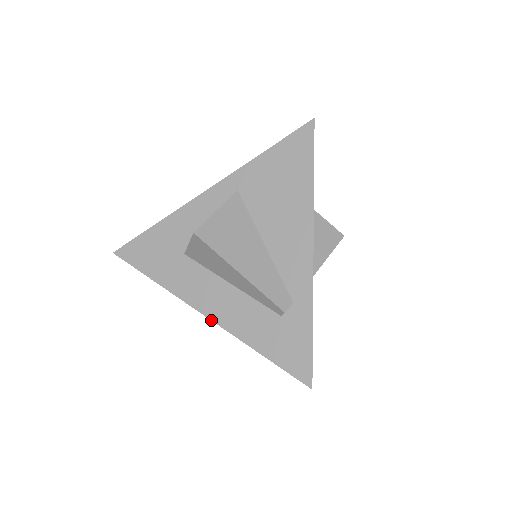
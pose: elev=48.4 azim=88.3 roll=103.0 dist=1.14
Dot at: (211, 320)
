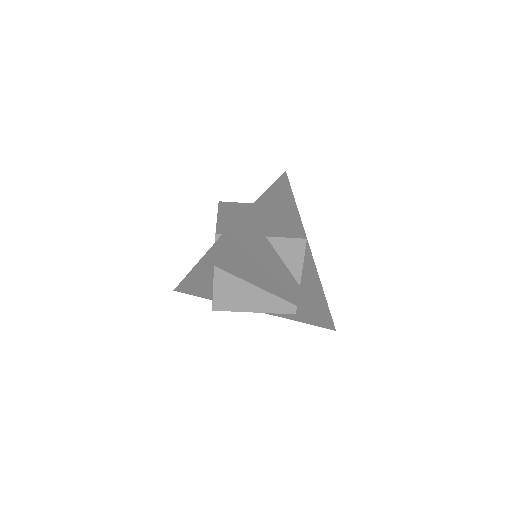
Dot at: occluded
